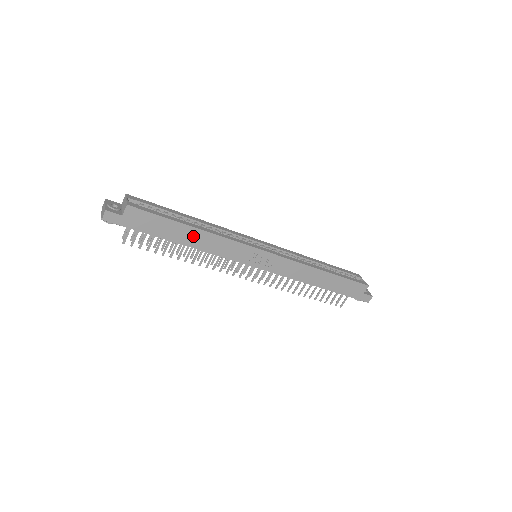
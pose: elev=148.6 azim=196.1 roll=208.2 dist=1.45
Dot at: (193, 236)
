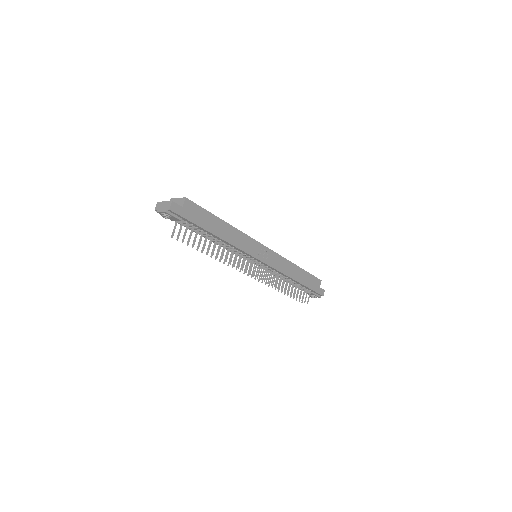
Dot at: (225, 230)
